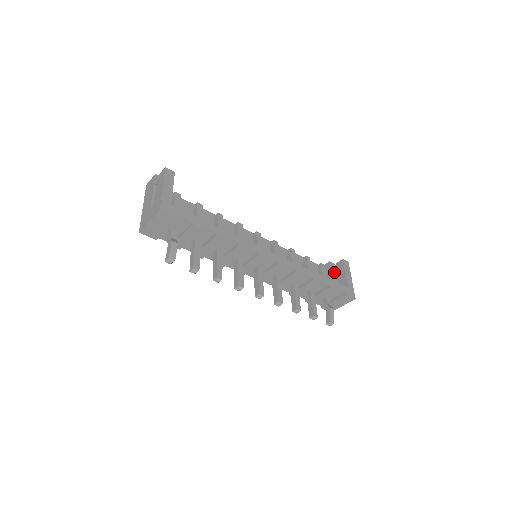
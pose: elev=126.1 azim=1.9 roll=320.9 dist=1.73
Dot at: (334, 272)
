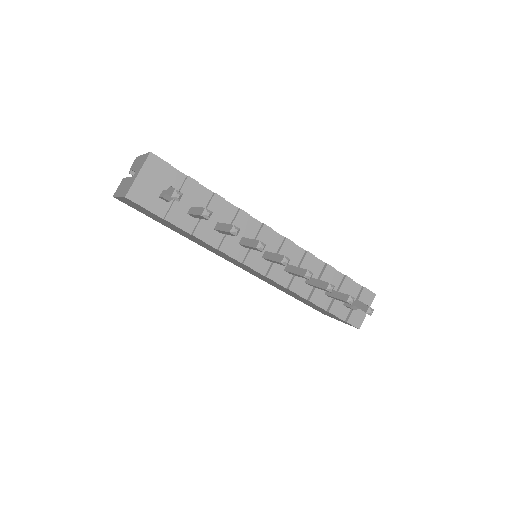
Dot at: occluded
